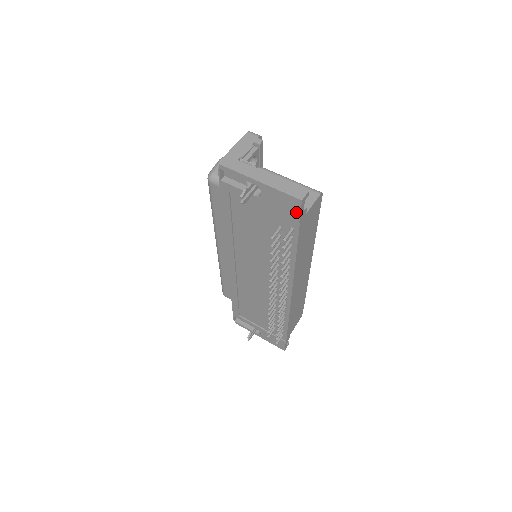
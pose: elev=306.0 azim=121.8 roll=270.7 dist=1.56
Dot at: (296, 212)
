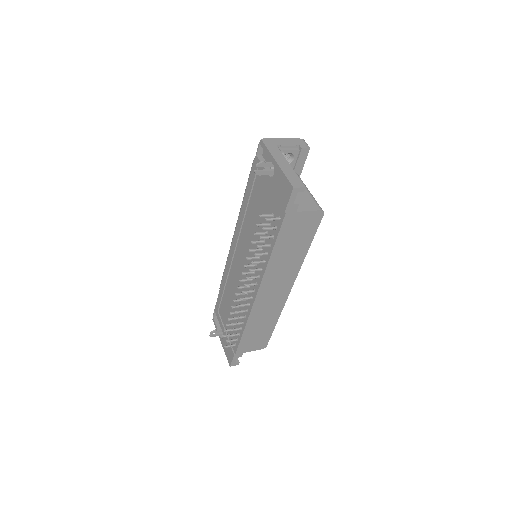
Dot at: (287, 199)
